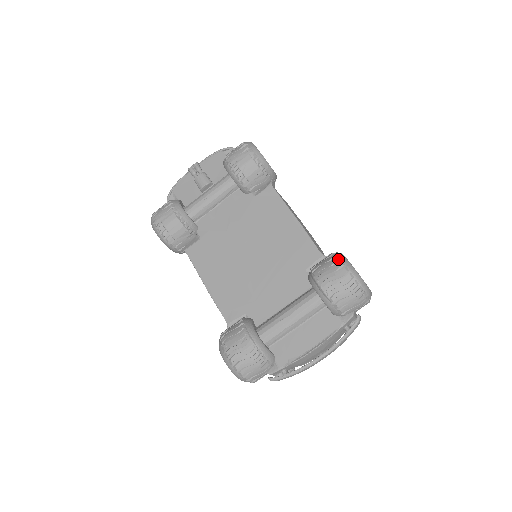
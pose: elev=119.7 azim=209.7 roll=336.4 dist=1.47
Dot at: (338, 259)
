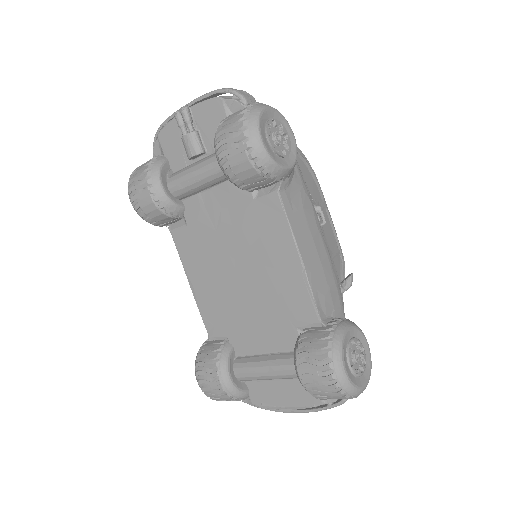
Dot at: (328, 357)
